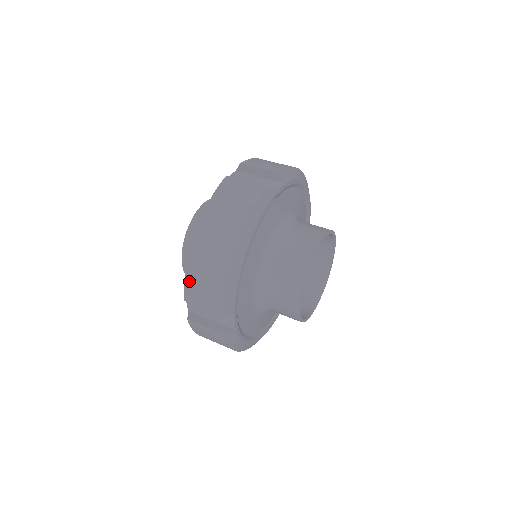
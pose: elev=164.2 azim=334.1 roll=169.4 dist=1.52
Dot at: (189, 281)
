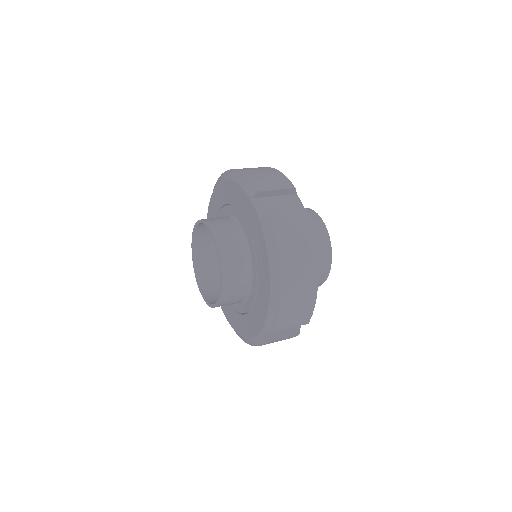
Dot at: (282, 317)
